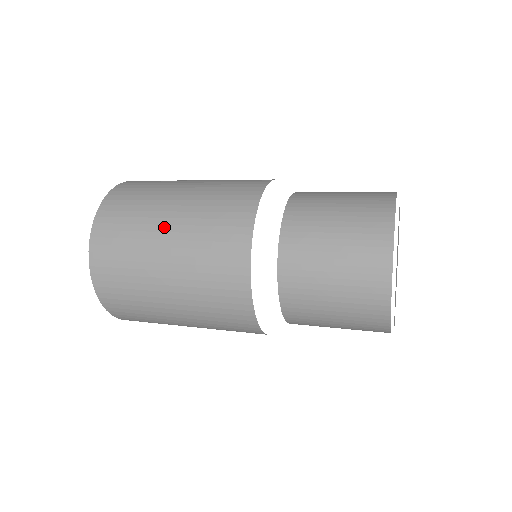
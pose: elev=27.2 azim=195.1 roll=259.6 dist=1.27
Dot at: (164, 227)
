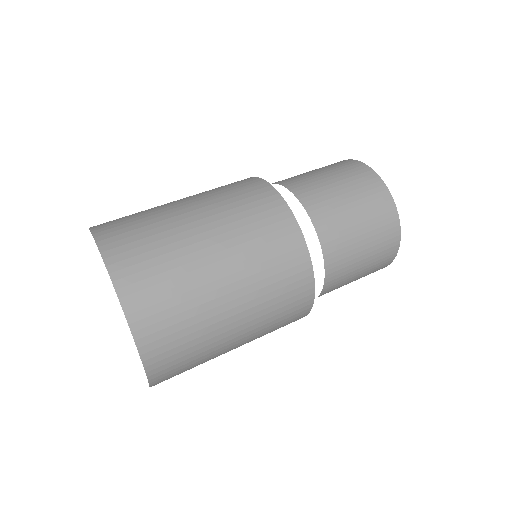
Dot at: (232, 331)
